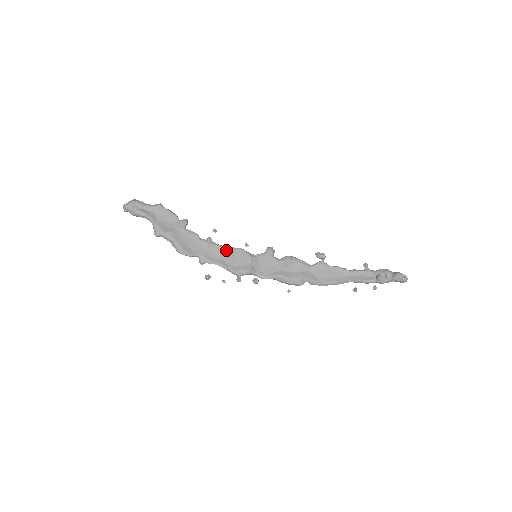
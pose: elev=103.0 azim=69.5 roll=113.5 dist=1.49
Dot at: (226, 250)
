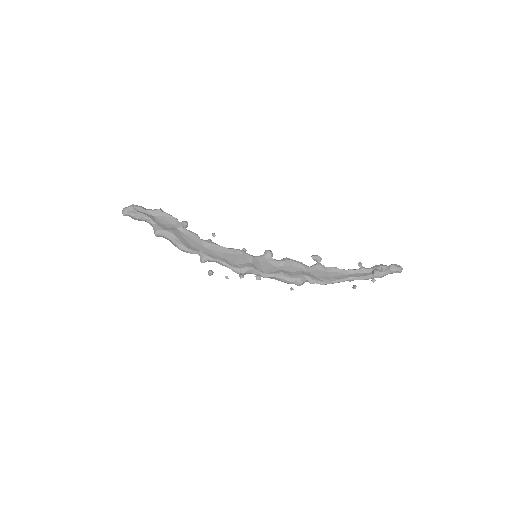
Dot at: (226, 250)
